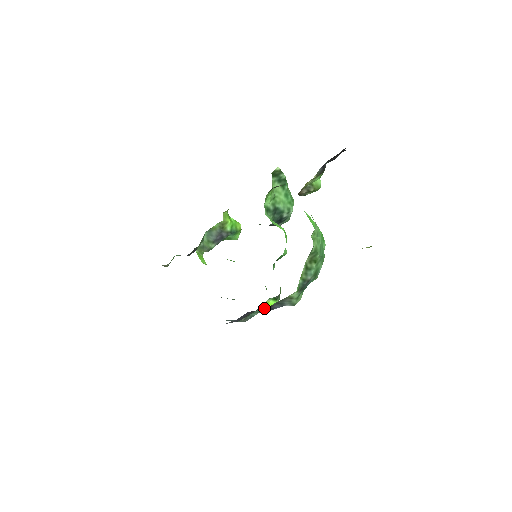
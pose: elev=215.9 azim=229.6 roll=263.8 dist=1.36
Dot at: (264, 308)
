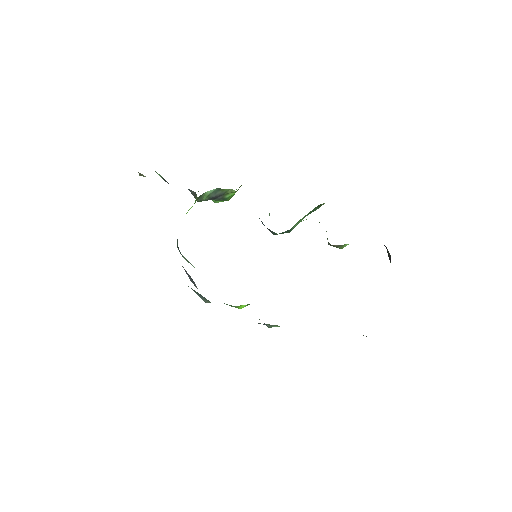
Dot at: (236, 306)
